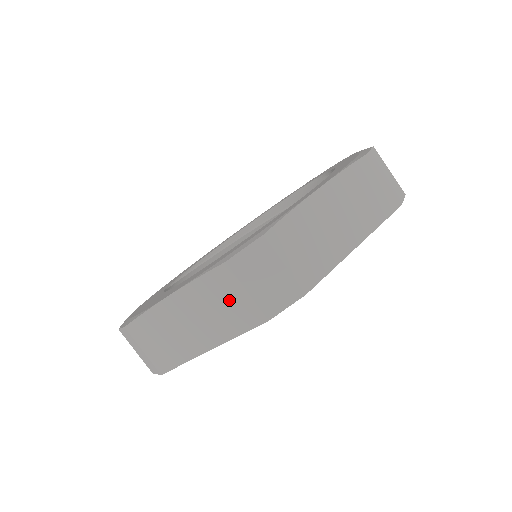
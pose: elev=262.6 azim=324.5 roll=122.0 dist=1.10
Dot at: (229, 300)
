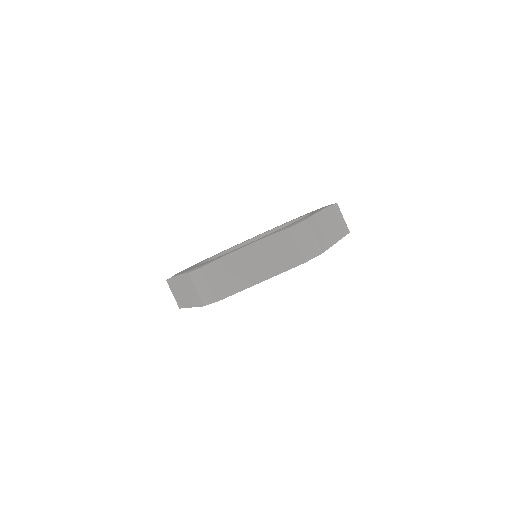
Dot at: (284, 250)
